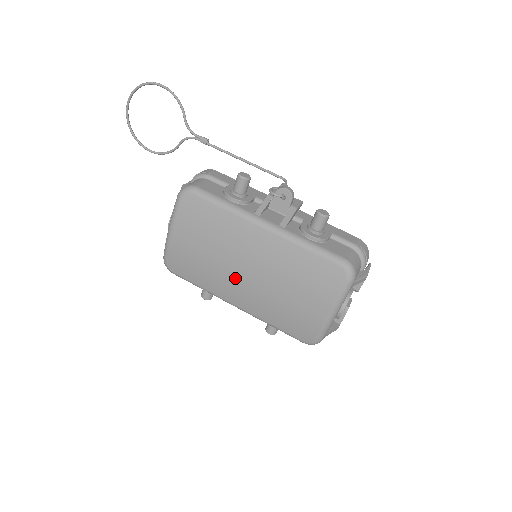
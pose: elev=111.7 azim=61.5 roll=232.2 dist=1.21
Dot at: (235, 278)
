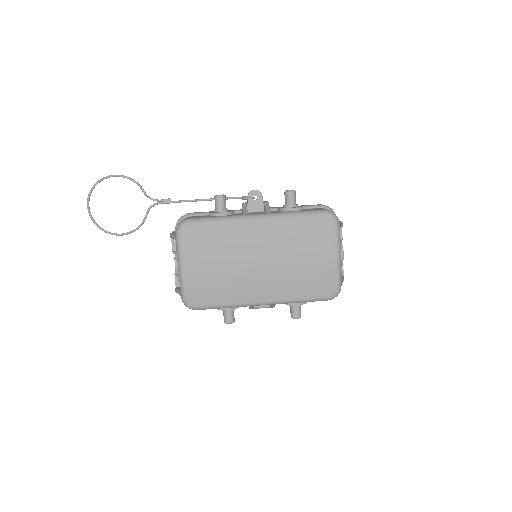
Dot at: (253, 274)
